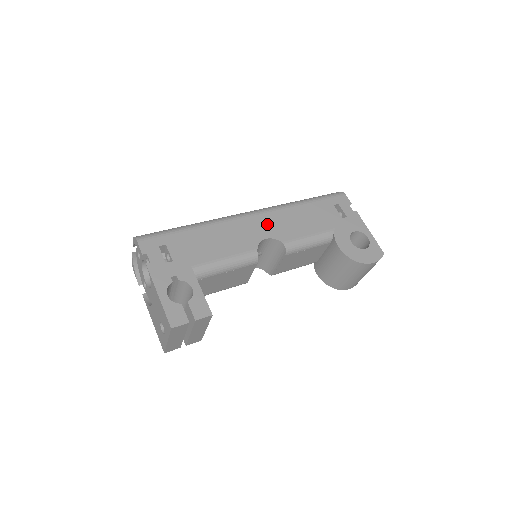
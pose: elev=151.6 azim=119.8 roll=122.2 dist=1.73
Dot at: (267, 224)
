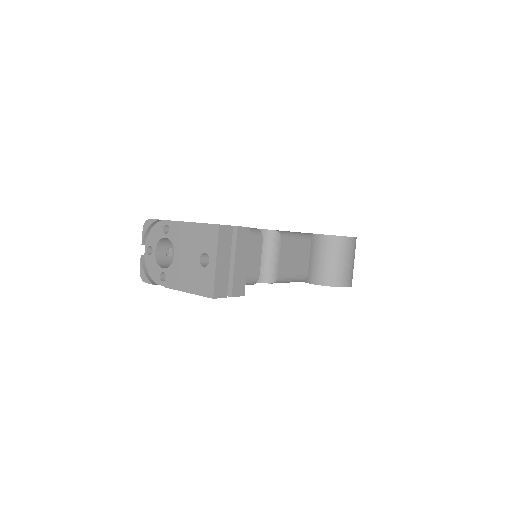
Dot at: occluded
